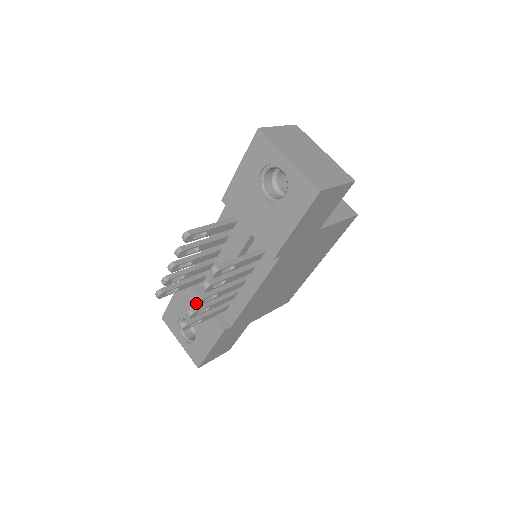
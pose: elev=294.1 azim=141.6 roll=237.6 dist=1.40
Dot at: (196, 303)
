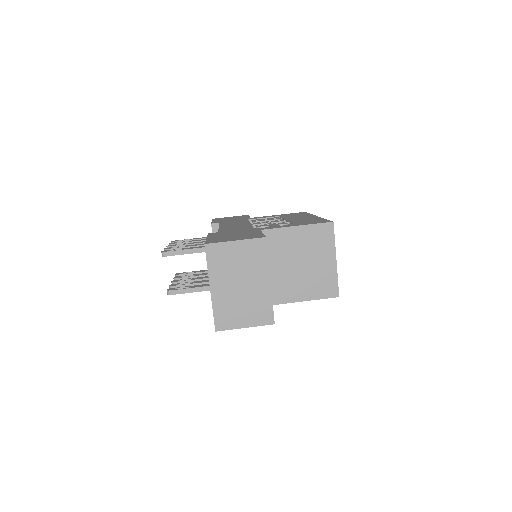
Dot at: occluded
